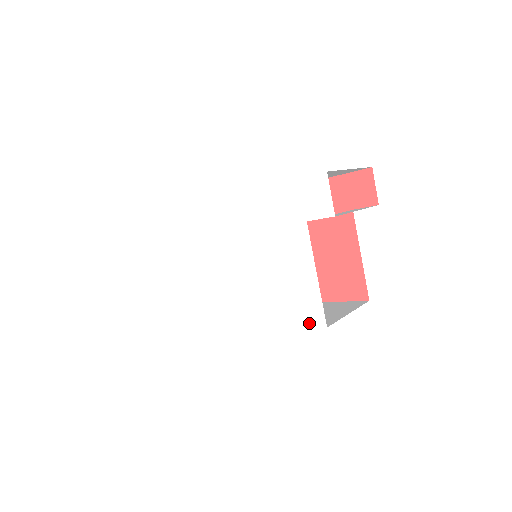
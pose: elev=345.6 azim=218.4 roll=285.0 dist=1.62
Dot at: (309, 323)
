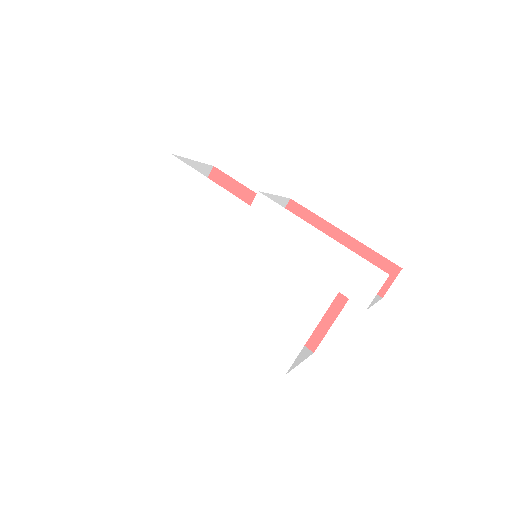
Dot at: (273, 359)
